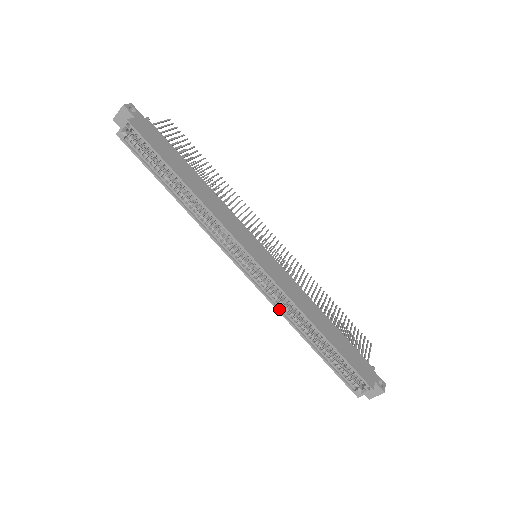
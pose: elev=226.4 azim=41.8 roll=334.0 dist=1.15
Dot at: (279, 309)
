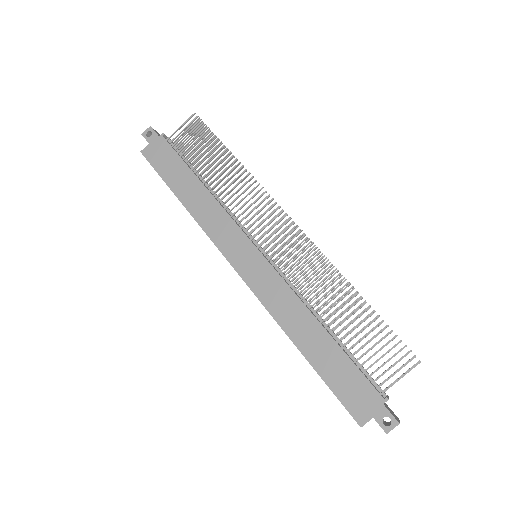
Dot at: occluded
